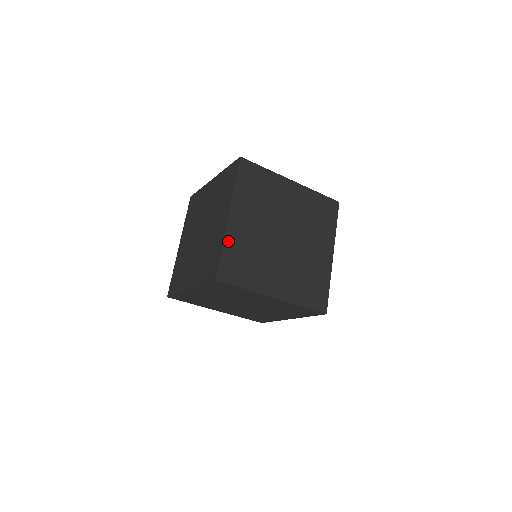
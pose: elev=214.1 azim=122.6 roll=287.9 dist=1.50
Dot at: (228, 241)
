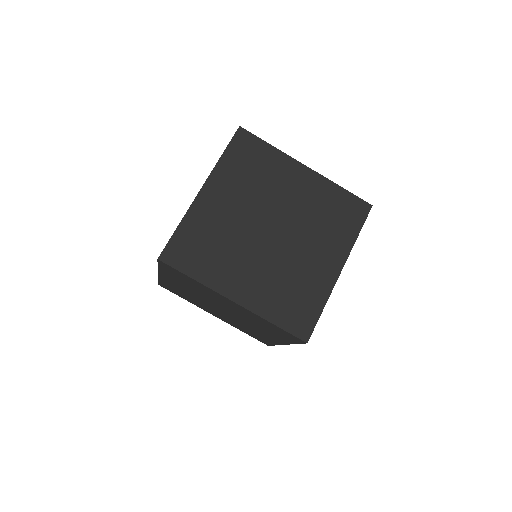
Dot at: (190, 218)
